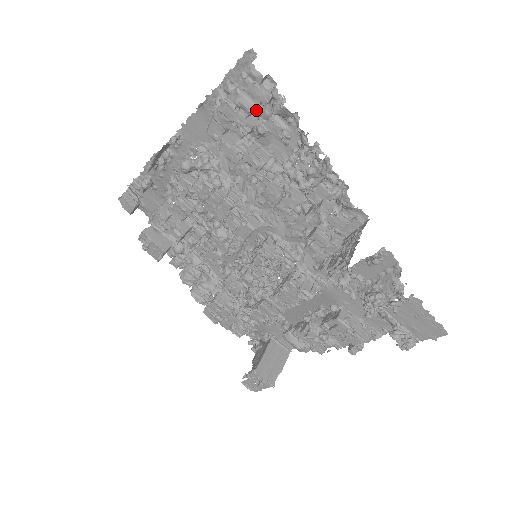
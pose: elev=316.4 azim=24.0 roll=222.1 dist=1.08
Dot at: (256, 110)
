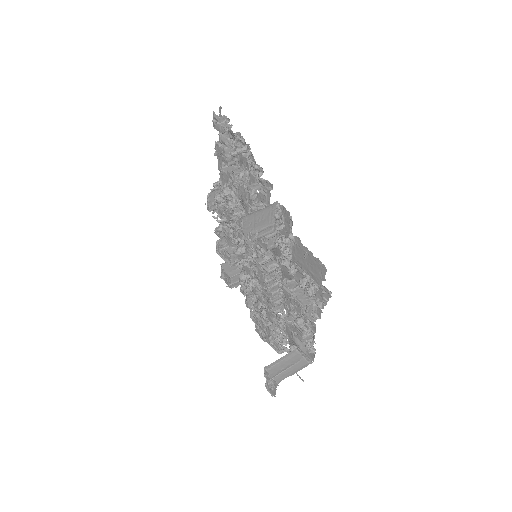
Dot at: (230, 142)
